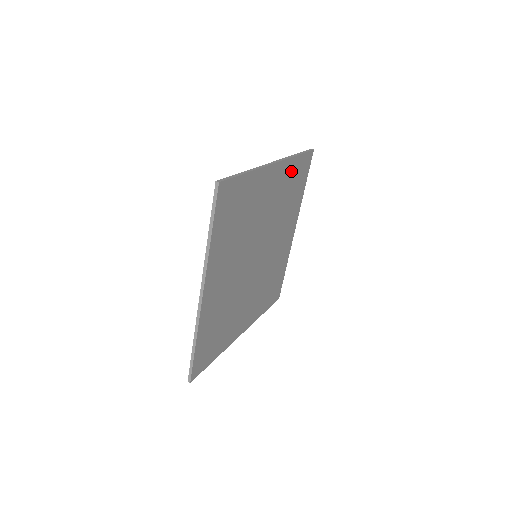
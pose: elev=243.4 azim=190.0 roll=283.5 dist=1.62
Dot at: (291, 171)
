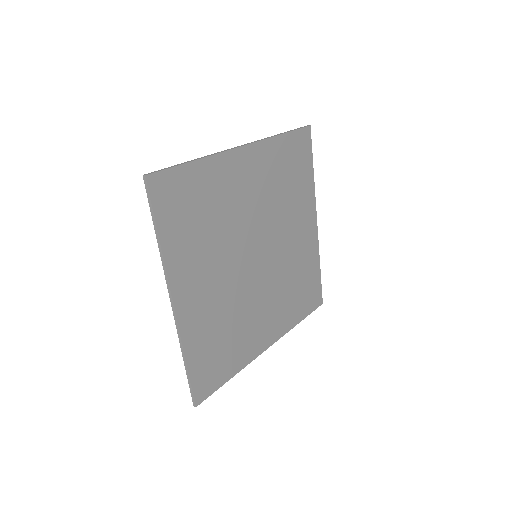
Dot at: (277, 153)
